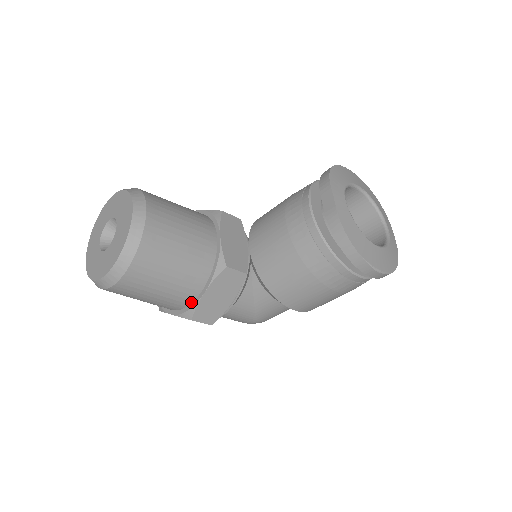
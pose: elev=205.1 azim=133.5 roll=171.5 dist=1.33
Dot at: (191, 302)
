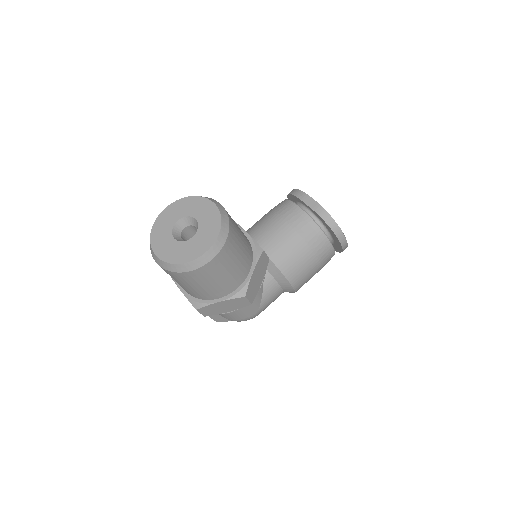
Dot at: (242, 283)
